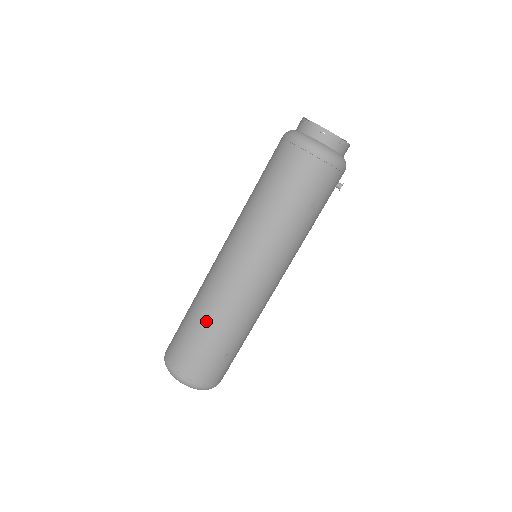
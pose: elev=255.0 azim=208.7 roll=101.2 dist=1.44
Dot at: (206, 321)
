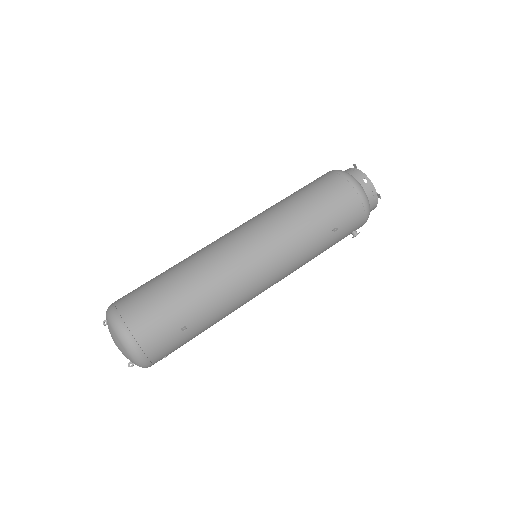
Dot at: (186, 280)
